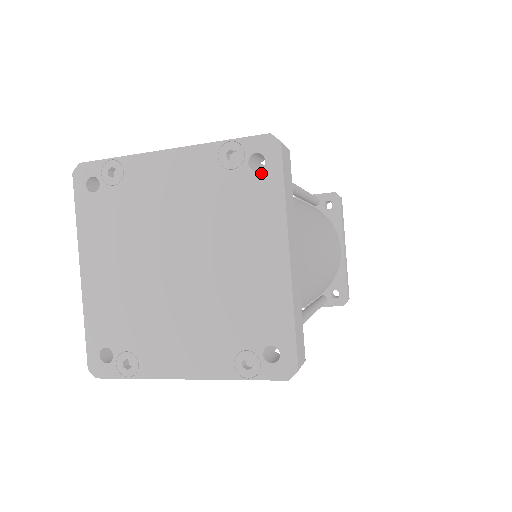
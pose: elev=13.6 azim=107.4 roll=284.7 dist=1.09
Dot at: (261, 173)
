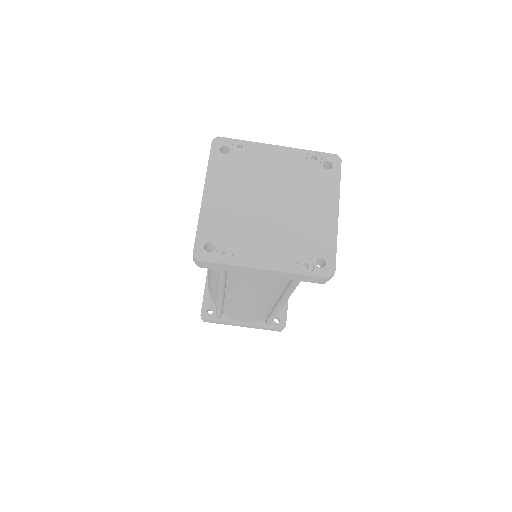
Dot at: (329, 171)
